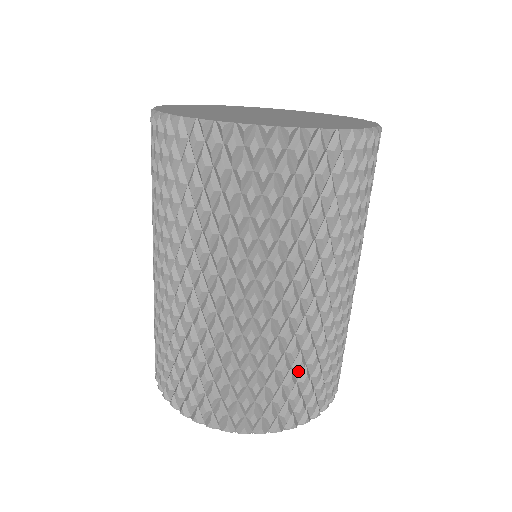
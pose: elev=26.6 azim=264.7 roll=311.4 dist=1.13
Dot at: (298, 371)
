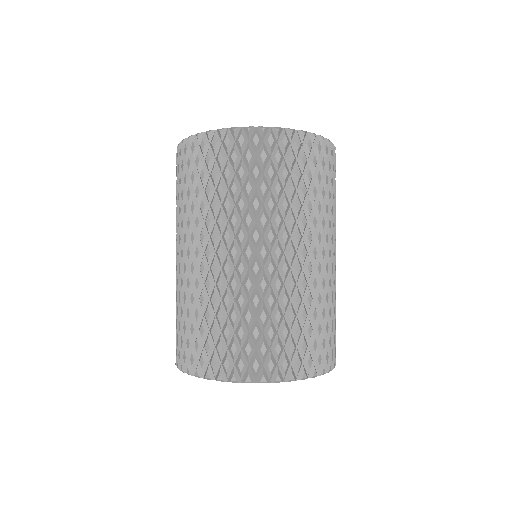
Dot at: (276, 319)
